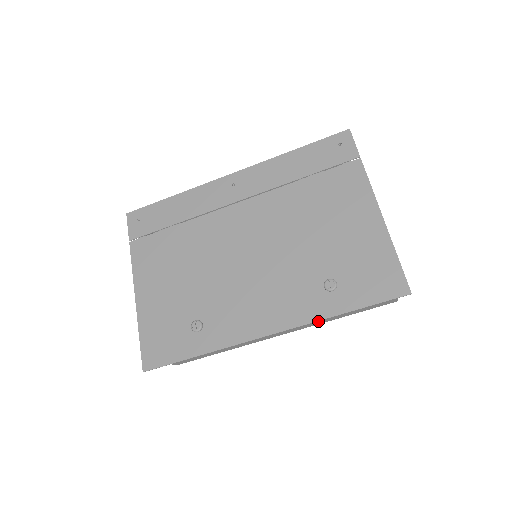
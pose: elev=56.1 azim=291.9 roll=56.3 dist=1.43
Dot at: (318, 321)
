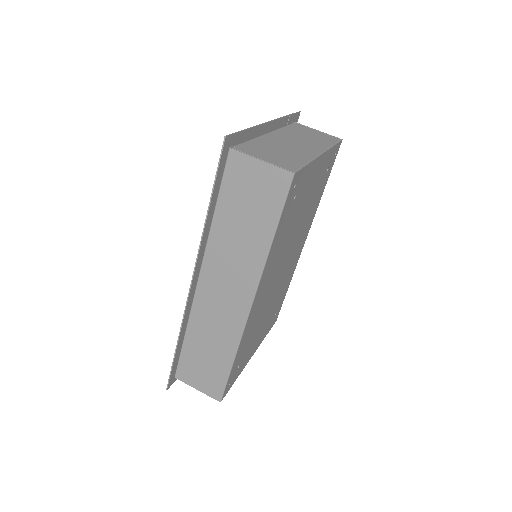
Dot at: (251, 258)
